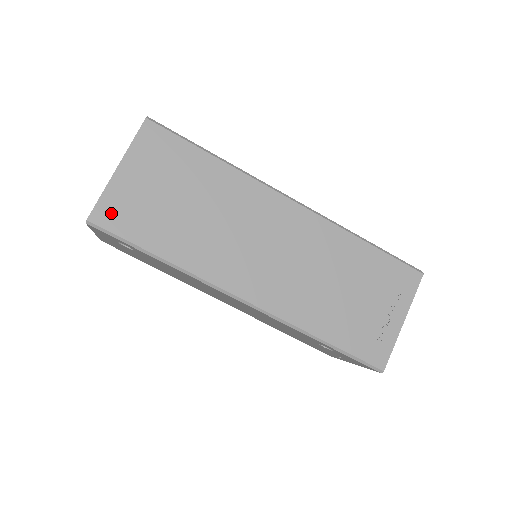
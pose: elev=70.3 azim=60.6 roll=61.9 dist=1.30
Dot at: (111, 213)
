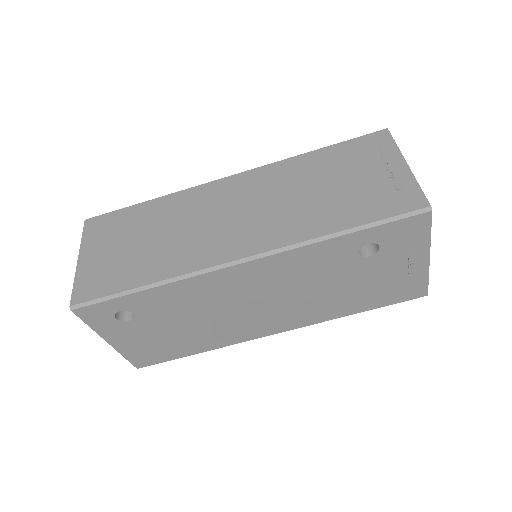
Dot at: (87, 288)
